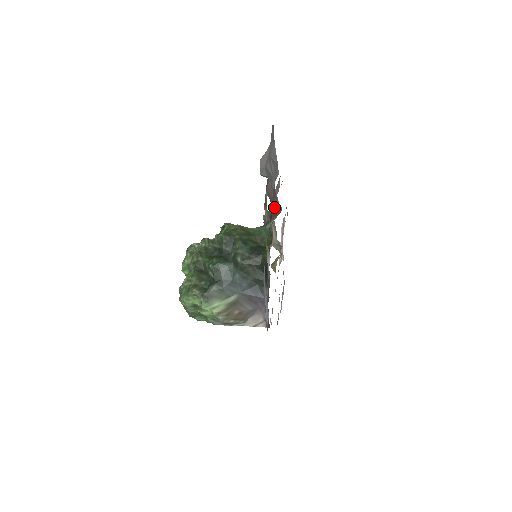
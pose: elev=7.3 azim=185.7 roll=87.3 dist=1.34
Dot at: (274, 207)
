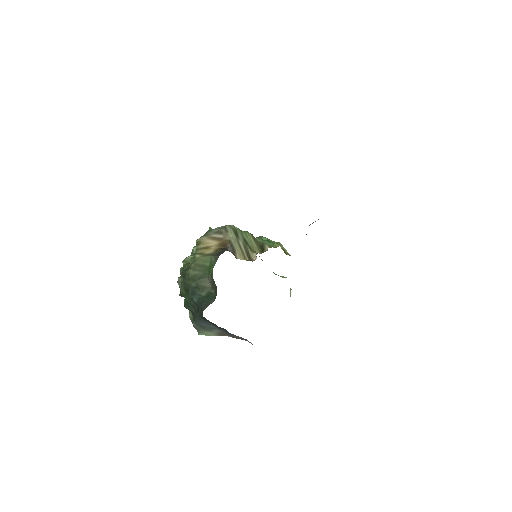
Dot at: occluded
